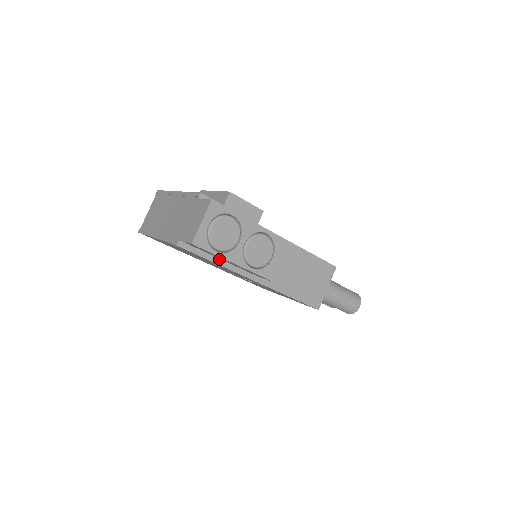
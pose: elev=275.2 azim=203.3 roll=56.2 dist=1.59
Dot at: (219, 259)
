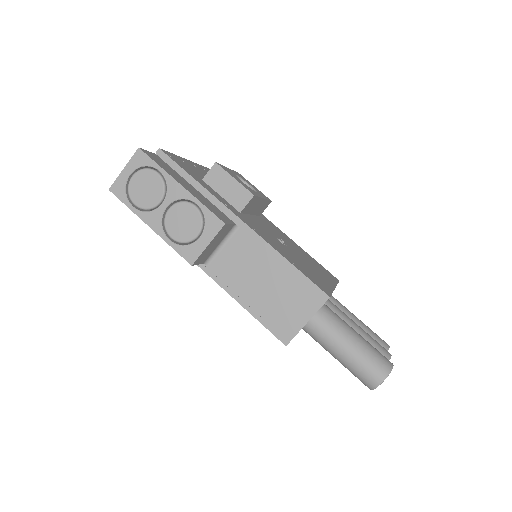
Dot at: occluded
